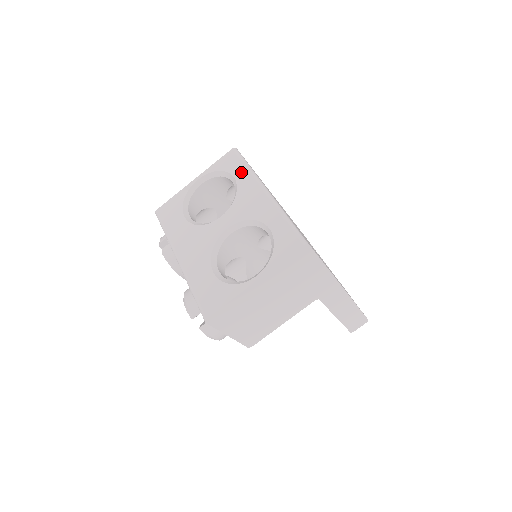
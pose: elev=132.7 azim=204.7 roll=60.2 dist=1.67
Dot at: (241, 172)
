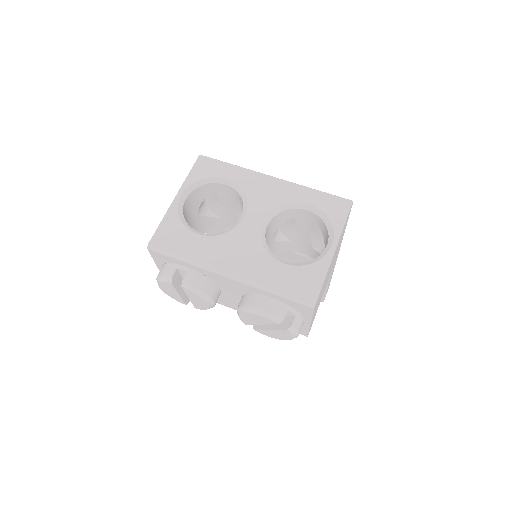
Dot at: (231, 171)
